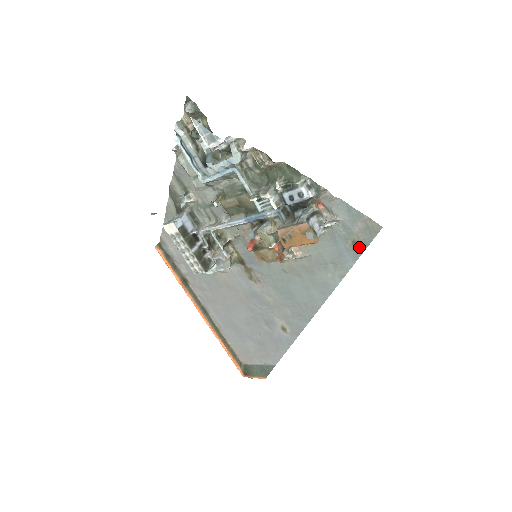
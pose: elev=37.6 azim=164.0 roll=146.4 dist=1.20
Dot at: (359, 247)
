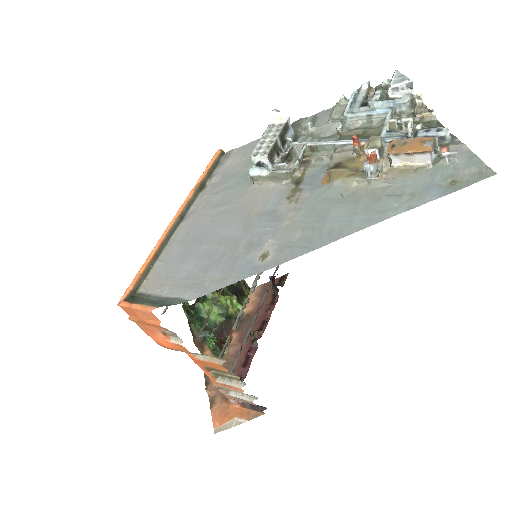
Dot at: (456, 186)
